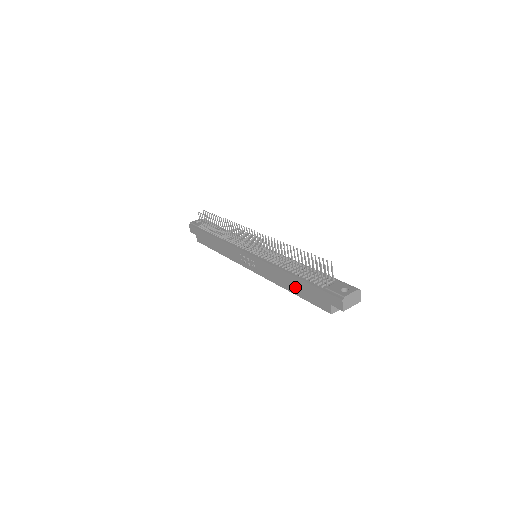
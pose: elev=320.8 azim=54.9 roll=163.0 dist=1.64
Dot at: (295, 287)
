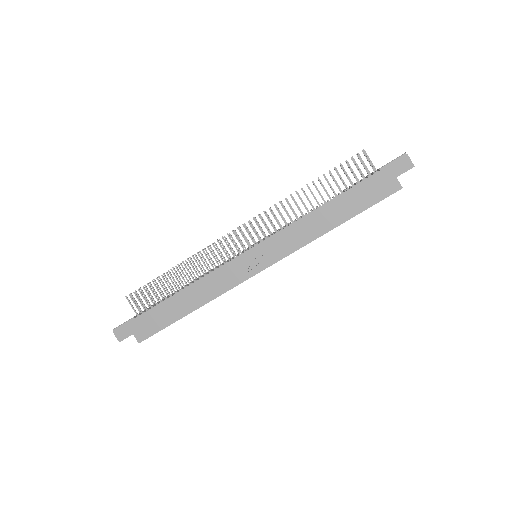
Dot at: (342, 211)
